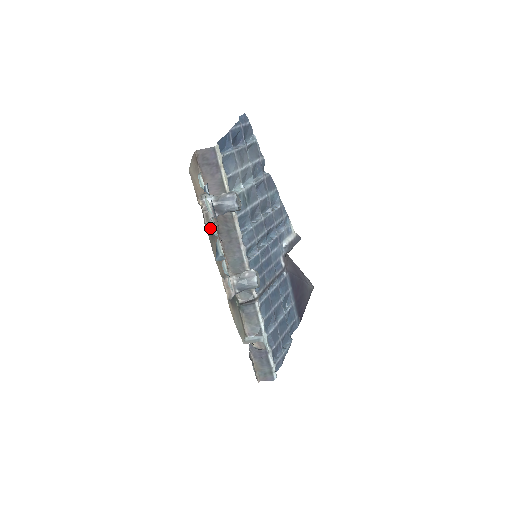
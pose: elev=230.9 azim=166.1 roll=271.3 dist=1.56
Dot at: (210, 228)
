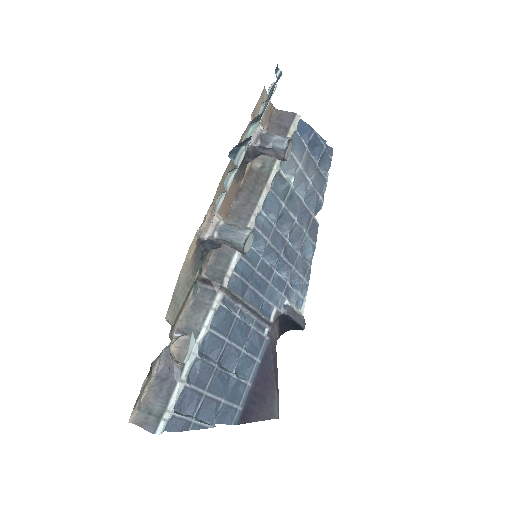
Dot at: occluded
